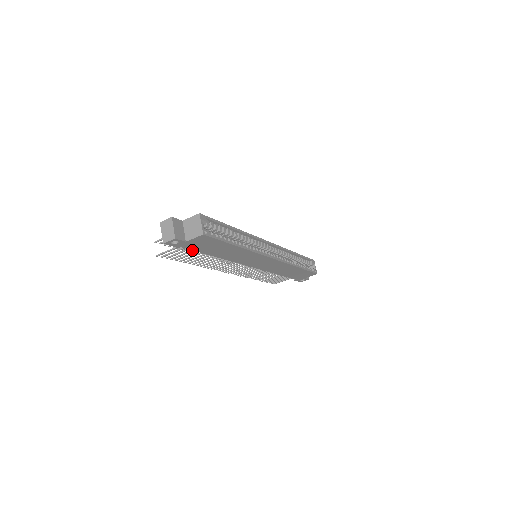
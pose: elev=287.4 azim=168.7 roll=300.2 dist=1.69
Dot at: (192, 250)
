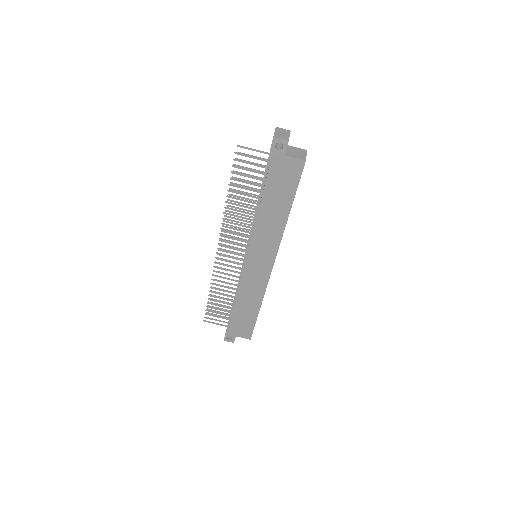
Dot at: occluded
